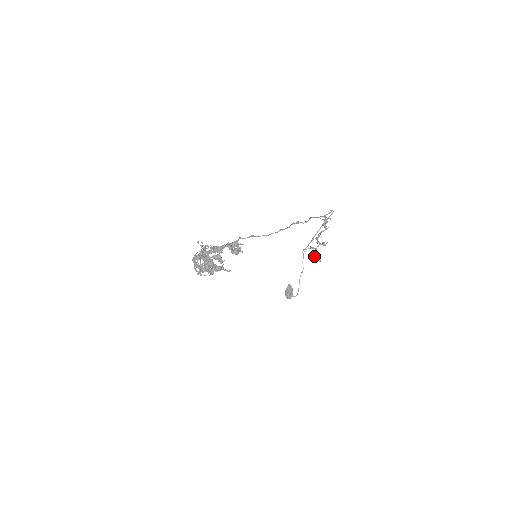
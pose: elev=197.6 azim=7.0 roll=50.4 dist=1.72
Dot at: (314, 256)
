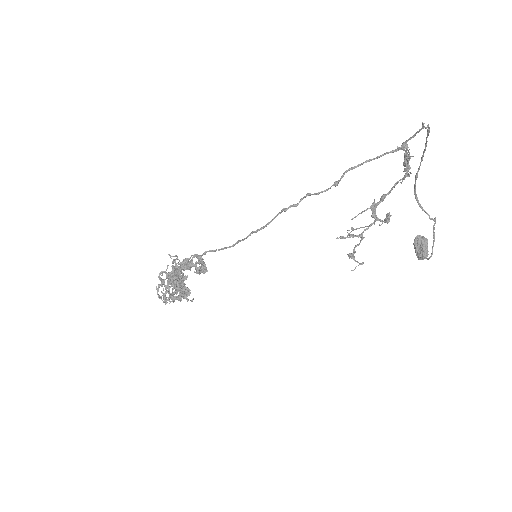
Dot at: (348, 255)
